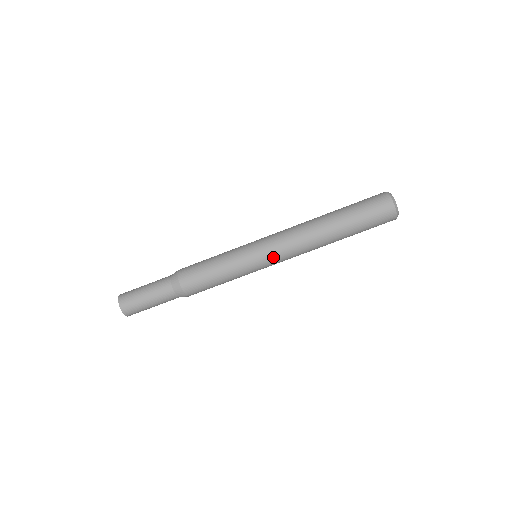
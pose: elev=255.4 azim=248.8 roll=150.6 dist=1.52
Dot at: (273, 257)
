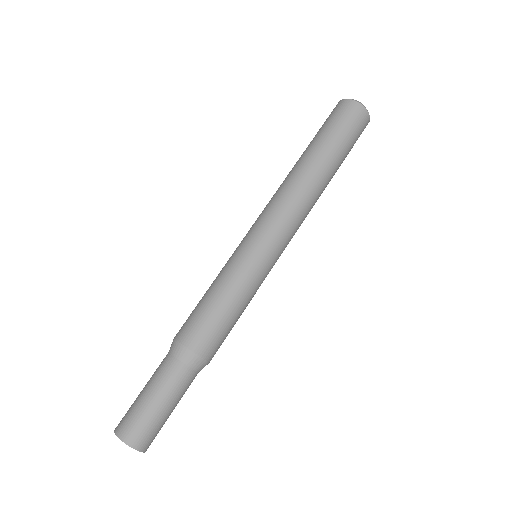
Dot at: (269, 231)
